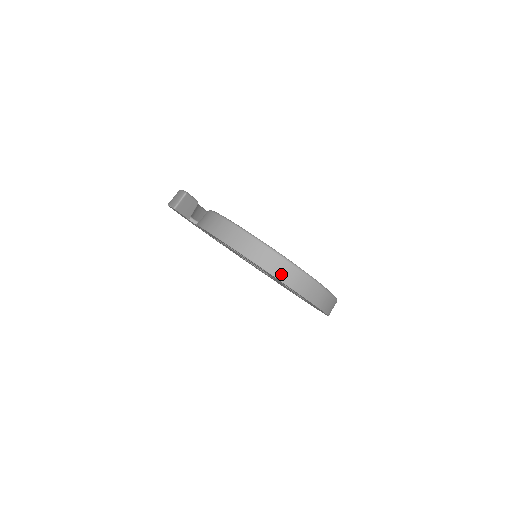
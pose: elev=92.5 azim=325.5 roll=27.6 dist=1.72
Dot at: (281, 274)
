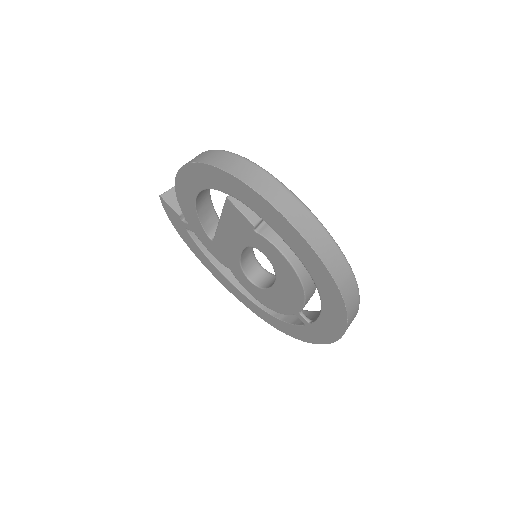
Dot at: (215, 161)
